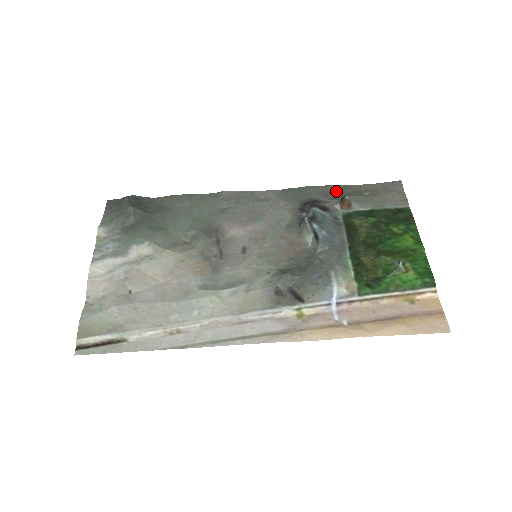
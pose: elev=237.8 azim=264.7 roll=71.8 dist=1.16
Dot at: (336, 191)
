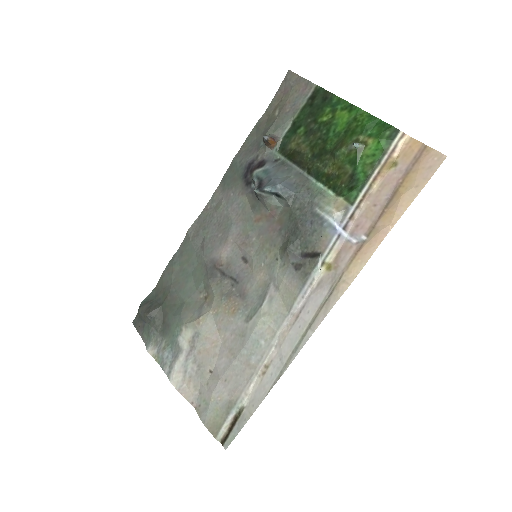
Dot at: (255, 138)
